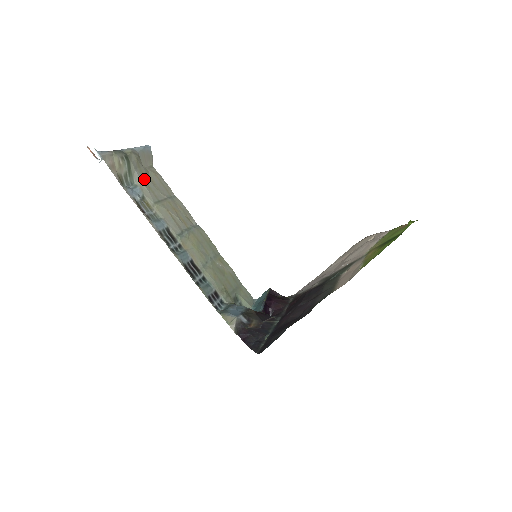
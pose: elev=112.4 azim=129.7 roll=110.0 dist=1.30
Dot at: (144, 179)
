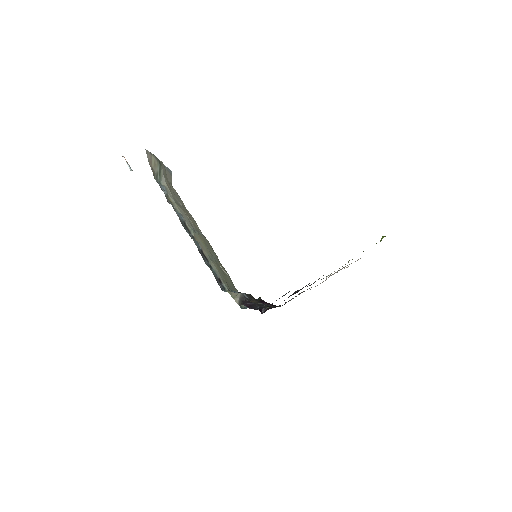
Dot at: (168, 185)
